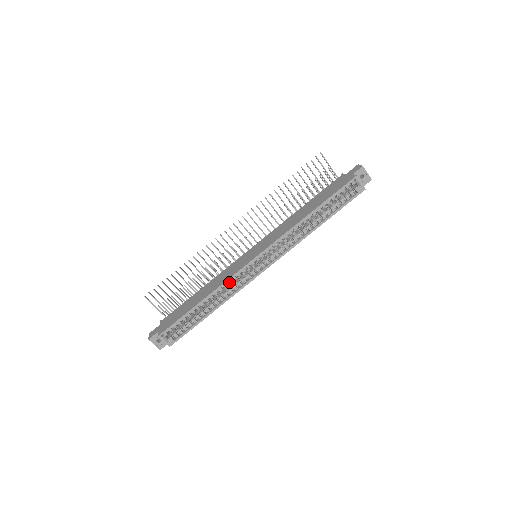
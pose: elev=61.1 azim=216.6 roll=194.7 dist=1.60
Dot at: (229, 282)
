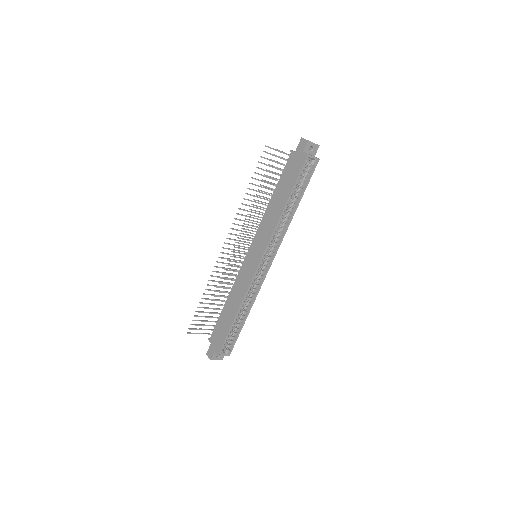
Dot at: (248, 290)
